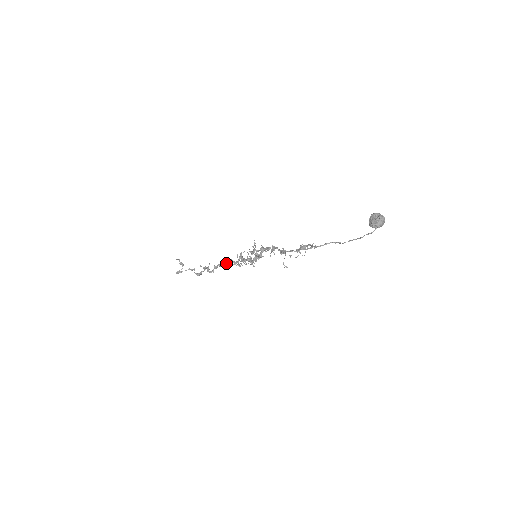
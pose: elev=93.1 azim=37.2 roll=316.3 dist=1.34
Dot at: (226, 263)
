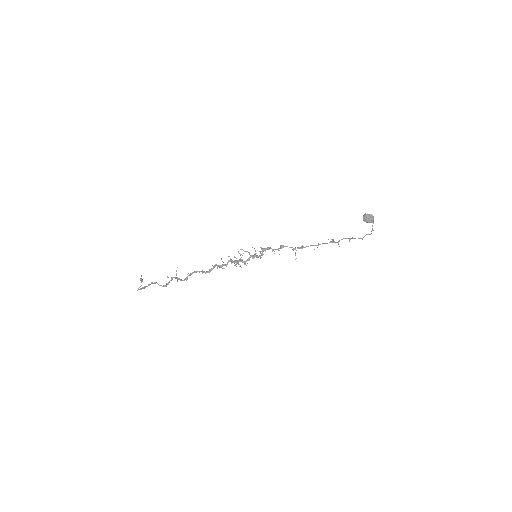
Dot at: occluded
